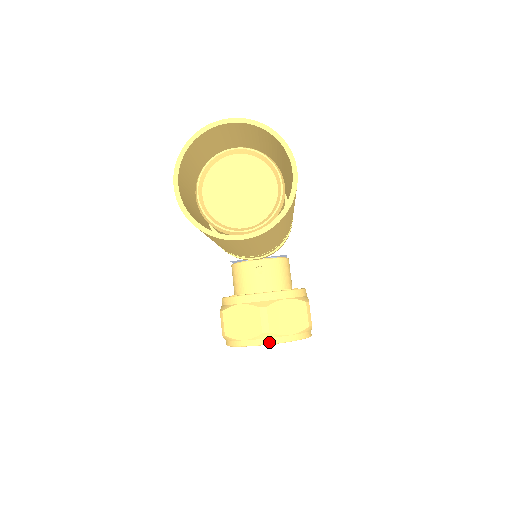
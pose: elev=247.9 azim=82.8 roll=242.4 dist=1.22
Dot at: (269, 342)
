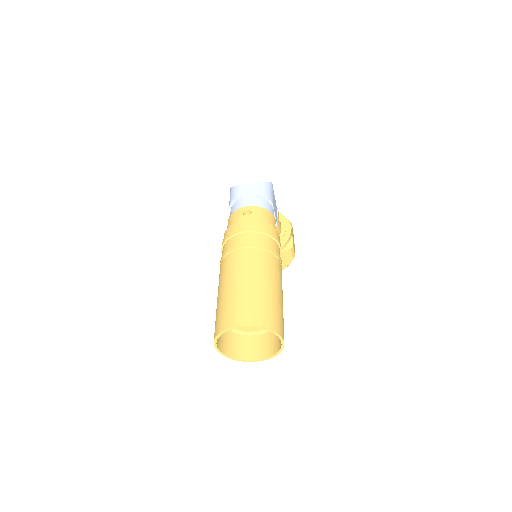
Dot at: occluded
